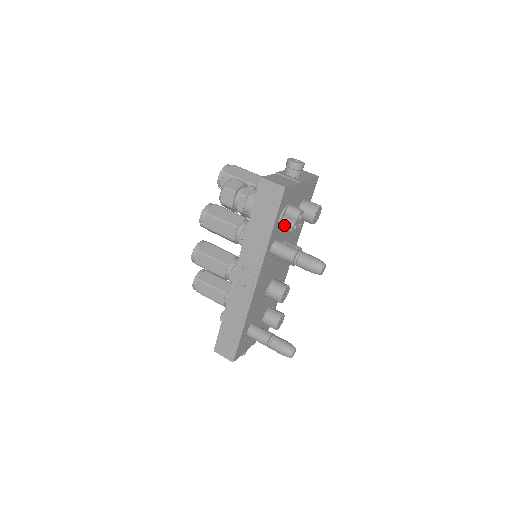
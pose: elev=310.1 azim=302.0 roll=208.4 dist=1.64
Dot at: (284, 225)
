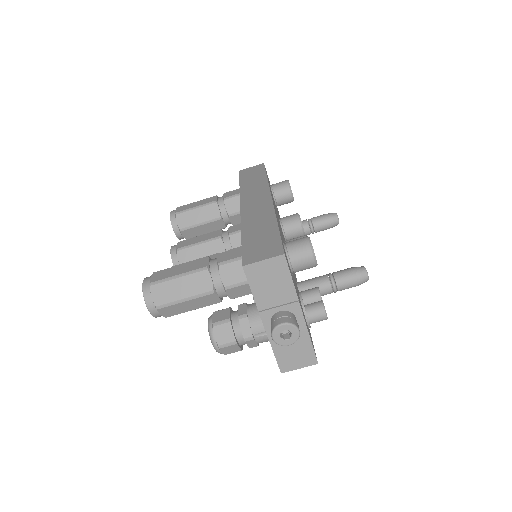
Dot at: occluded
